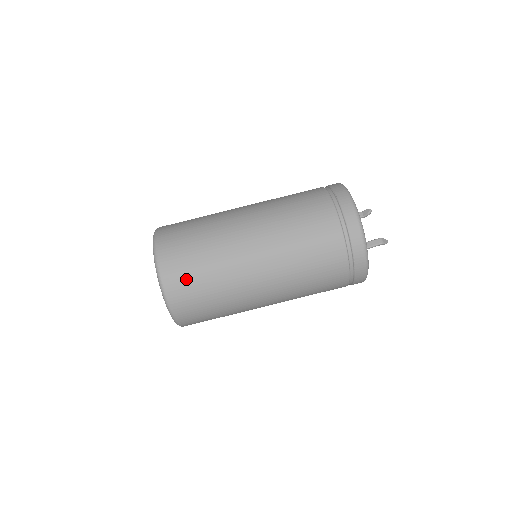
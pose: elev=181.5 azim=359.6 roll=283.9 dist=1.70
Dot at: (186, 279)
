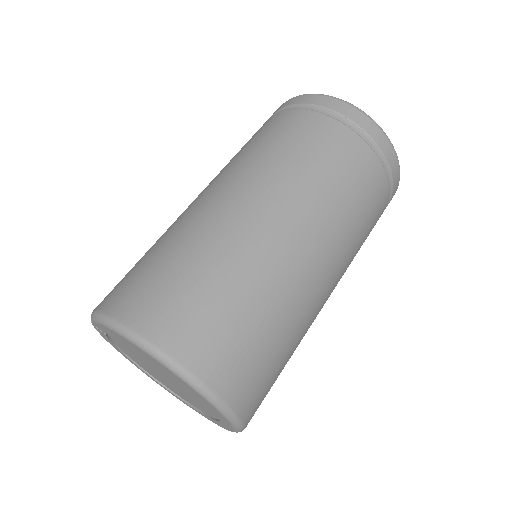
Dot at: (267, 388)
